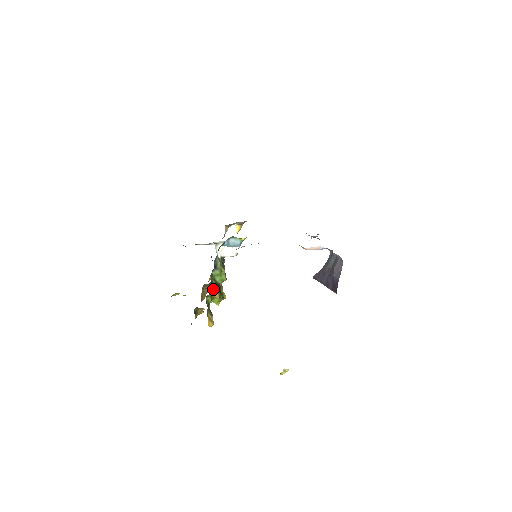
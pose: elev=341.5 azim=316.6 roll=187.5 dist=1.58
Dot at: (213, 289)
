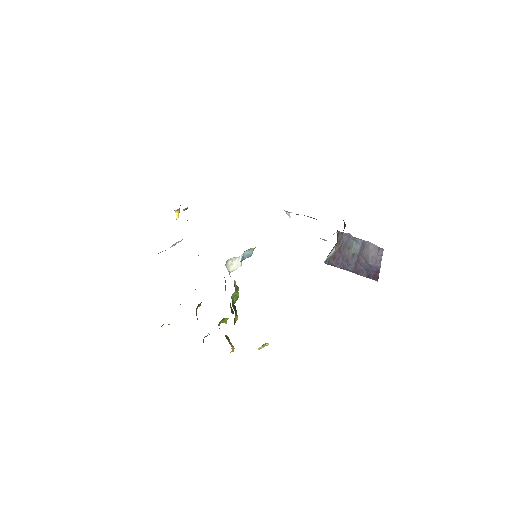
Dot at: (235, 314)
